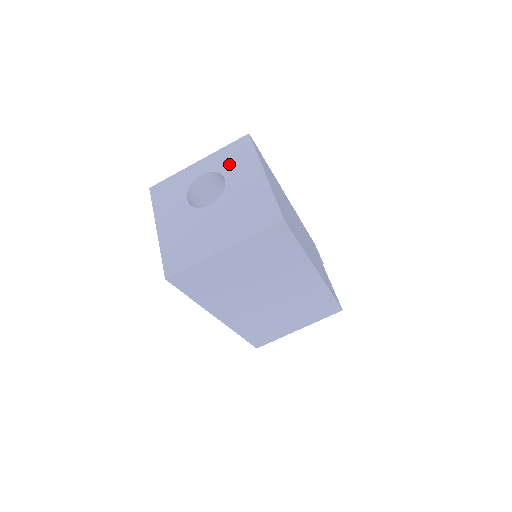
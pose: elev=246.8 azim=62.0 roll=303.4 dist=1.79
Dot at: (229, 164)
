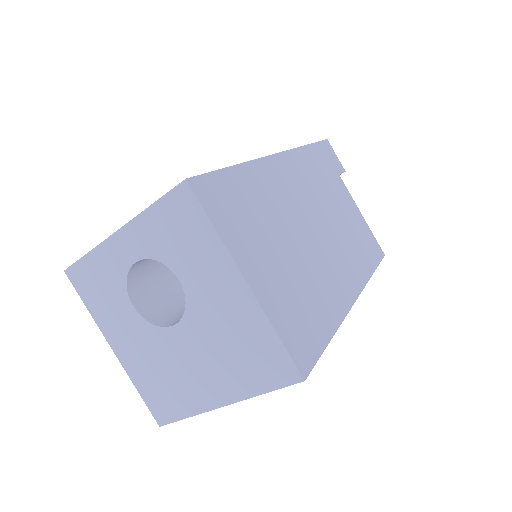
Dot at: (174, 249)
